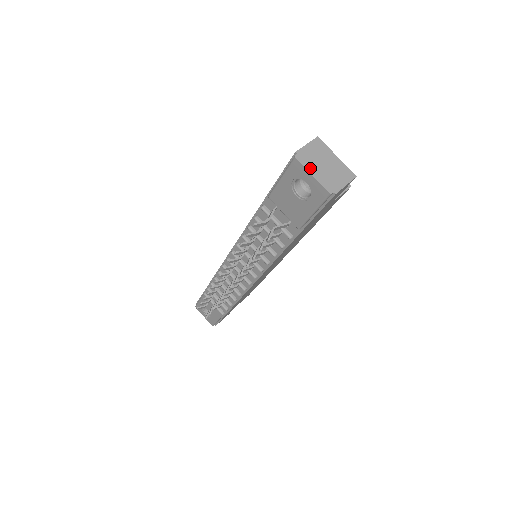
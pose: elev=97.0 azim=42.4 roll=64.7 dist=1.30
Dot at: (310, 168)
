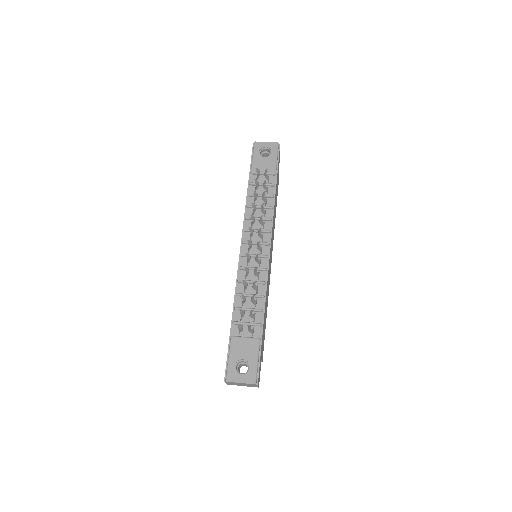
Dot at: (263, 143)
